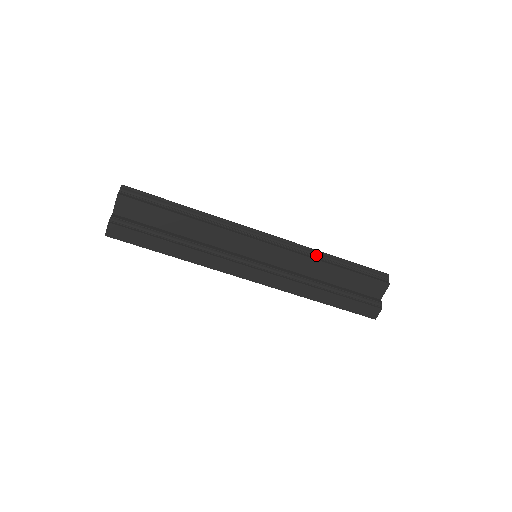
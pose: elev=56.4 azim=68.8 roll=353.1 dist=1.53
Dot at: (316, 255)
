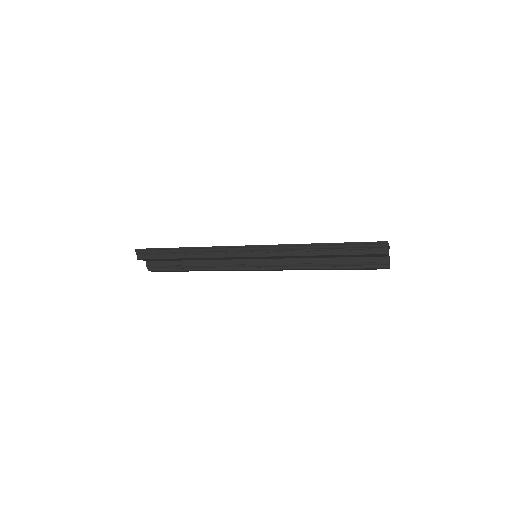
Dot at: (303, 249)
